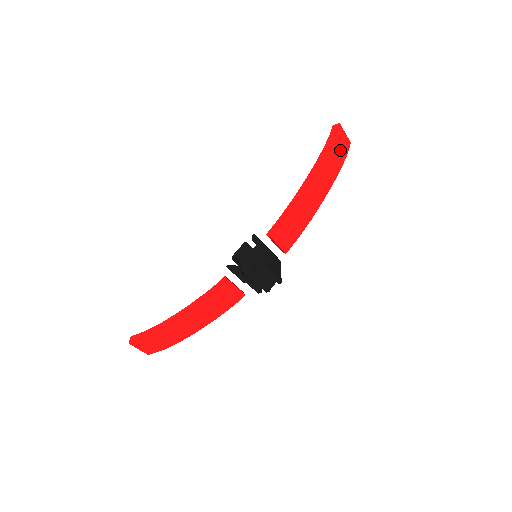
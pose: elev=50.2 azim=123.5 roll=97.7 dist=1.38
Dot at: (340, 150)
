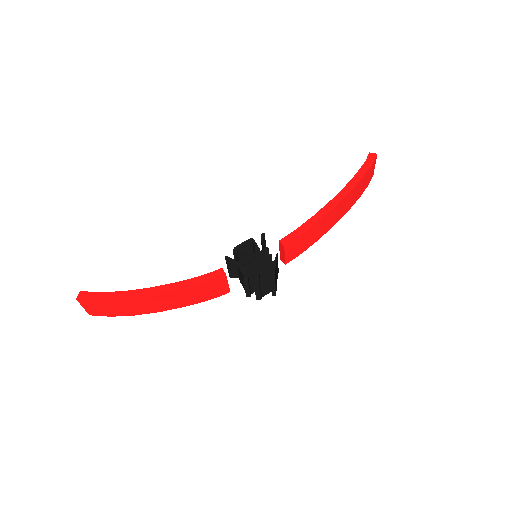
Dot at: (367, 180)
